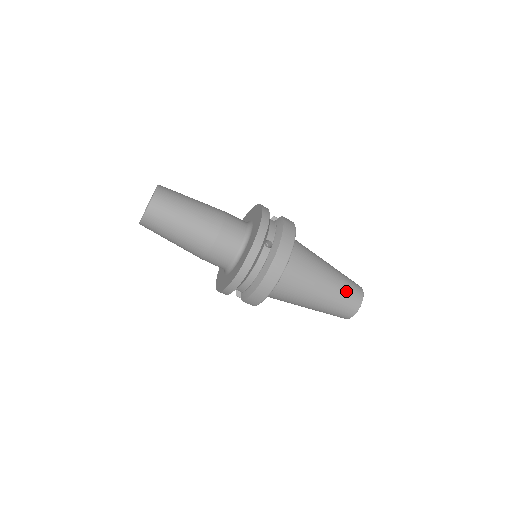
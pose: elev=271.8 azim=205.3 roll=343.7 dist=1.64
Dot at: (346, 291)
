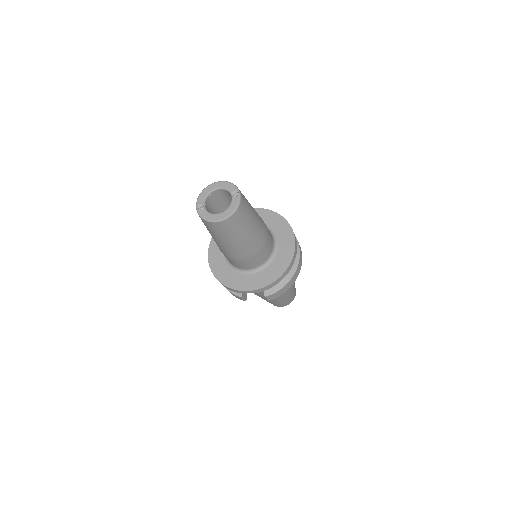
Dot at: occluded
